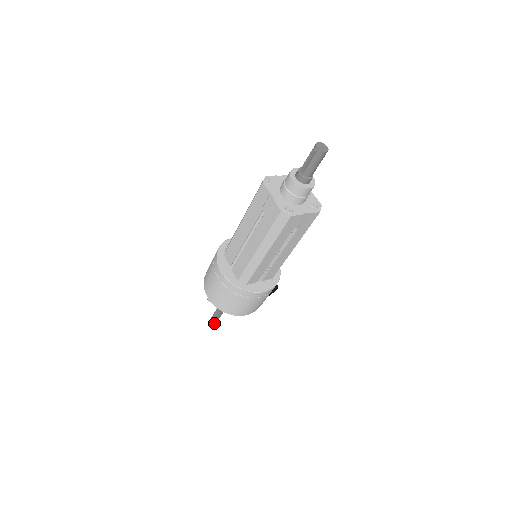
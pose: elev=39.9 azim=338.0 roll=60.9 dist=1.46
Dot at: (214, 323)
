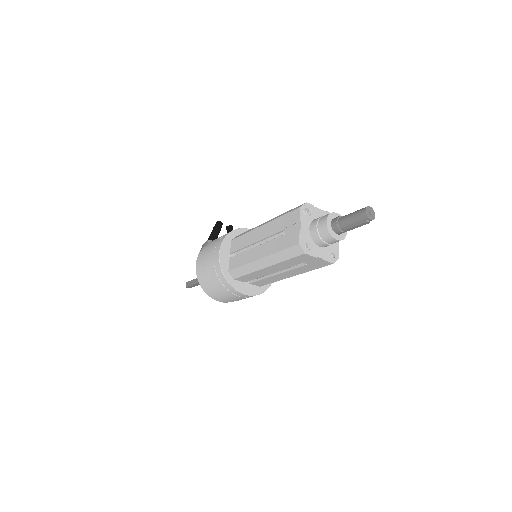
Dot at: occluded
